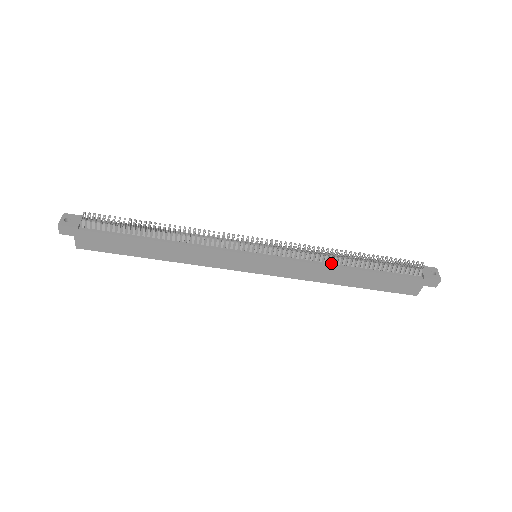
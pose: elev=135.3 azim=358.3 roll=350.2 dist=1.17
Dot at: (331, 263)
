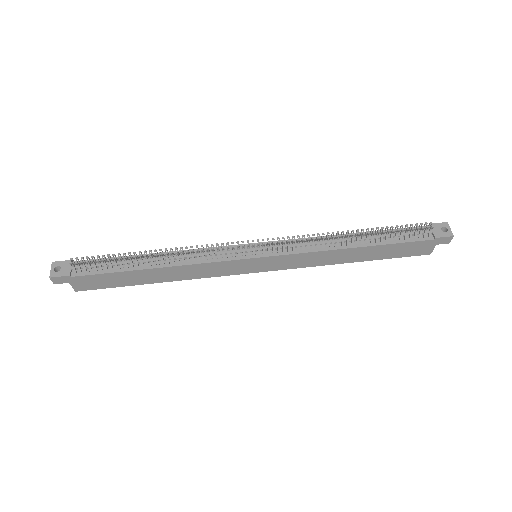
Dot at: (335, 246)
